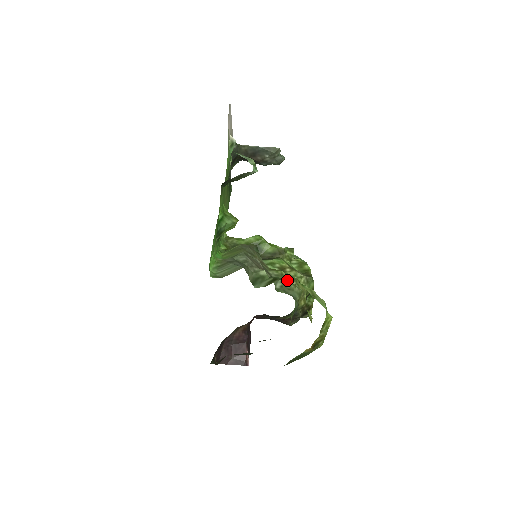
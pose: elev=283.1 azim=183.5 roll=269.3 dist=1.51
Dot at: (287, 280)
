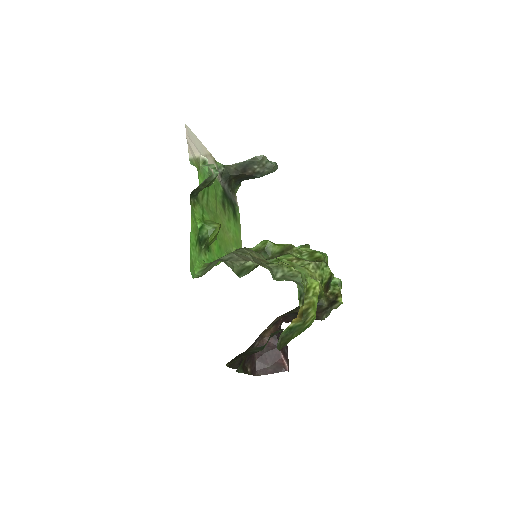
Dot at: occluded
